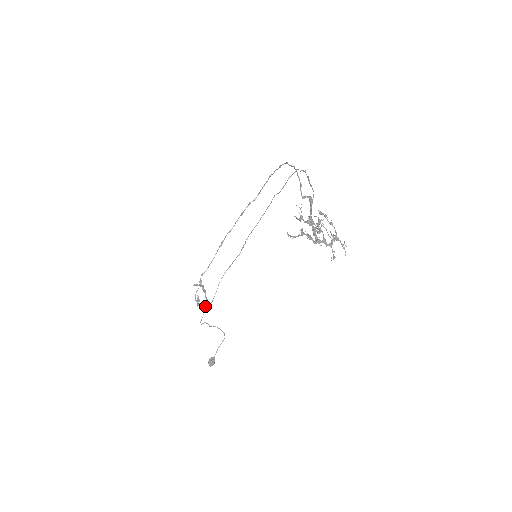
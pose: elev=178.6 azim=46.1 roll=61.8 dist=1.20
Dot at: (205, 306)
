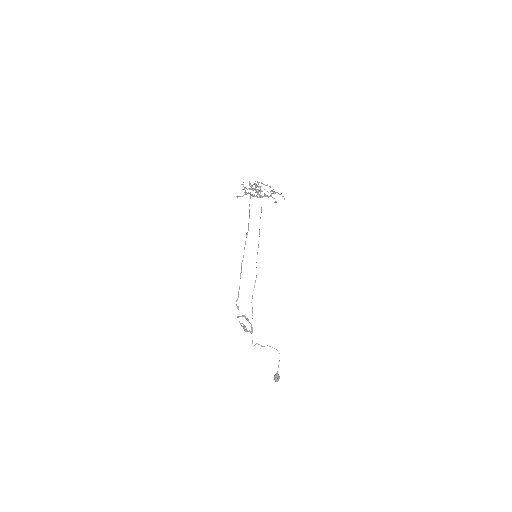
Dot at: (251, 330)
